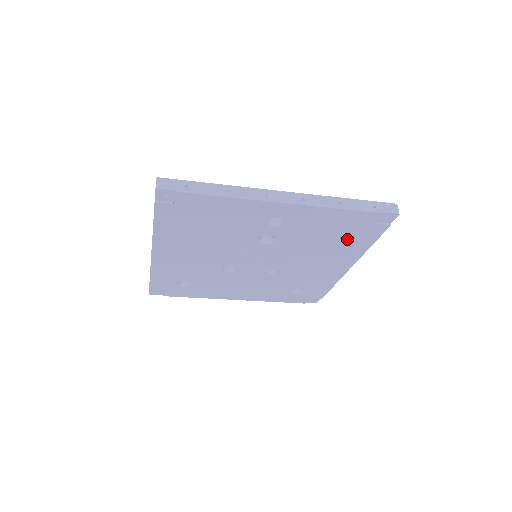
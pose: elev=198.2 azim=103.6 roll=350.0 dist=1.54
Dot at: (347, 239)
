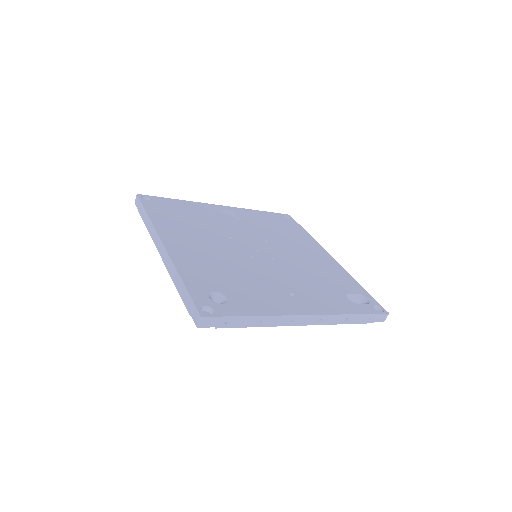
Dot at: occluded
